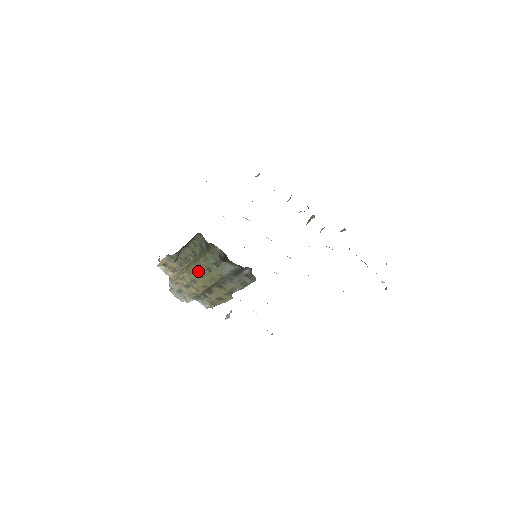
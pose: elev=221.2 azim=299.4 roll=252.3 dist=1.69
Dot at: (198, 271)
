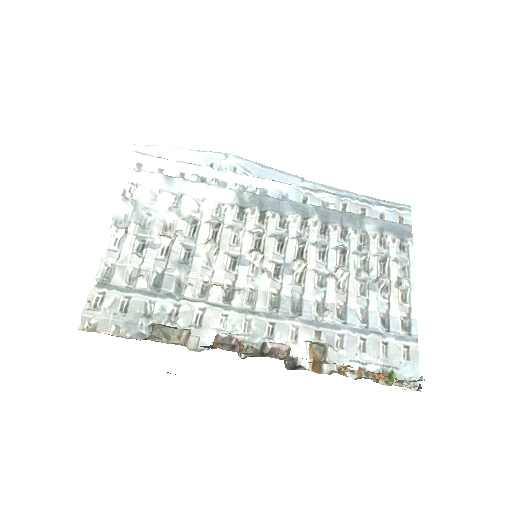
Dot at: occluded
